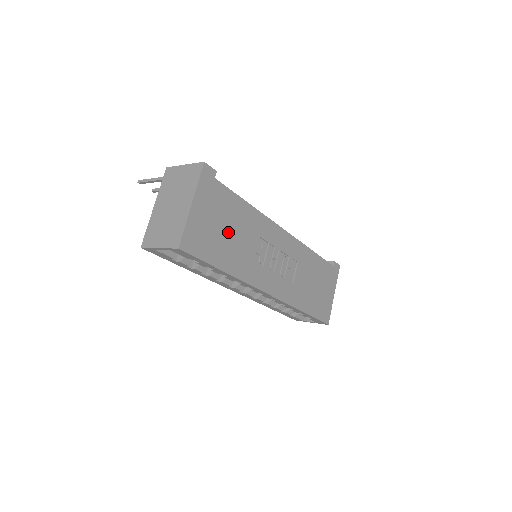
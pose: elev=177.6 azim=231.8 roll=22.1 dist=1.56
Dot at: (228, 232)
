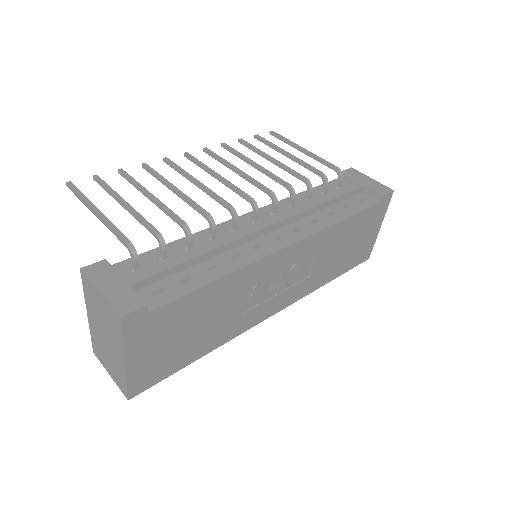
Dot at: (193, 330)
